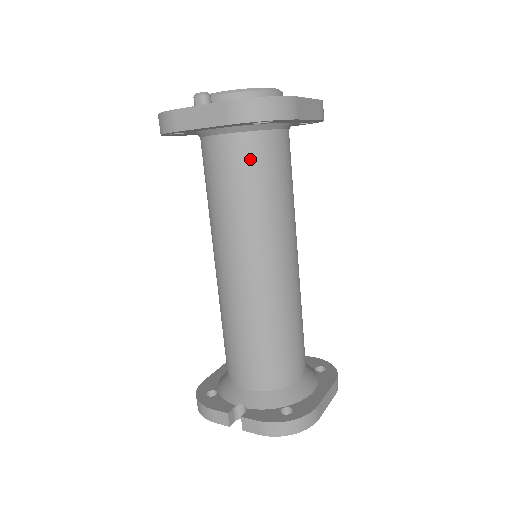
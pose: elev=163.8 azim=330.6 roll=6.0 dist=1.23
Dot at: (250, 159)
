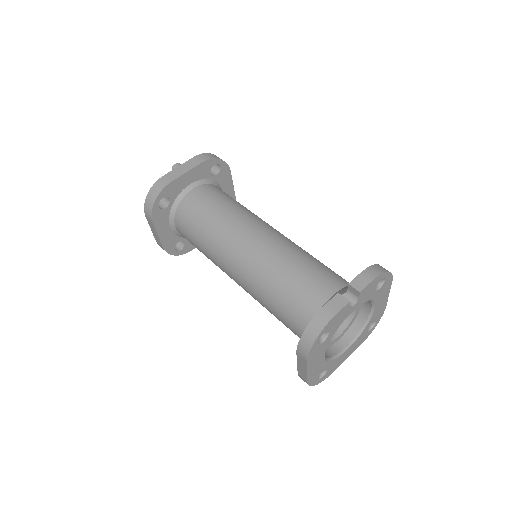
Dot at: (218, 192)
